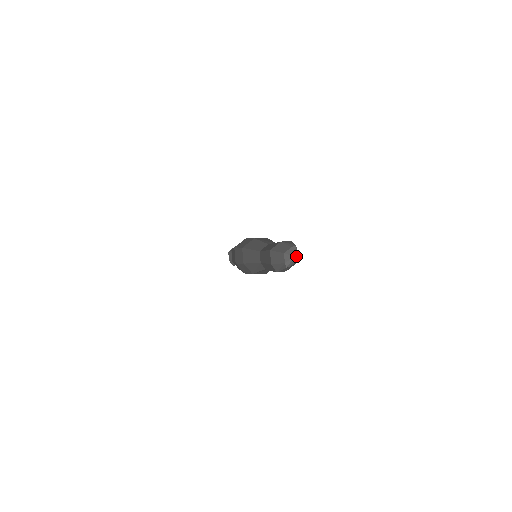
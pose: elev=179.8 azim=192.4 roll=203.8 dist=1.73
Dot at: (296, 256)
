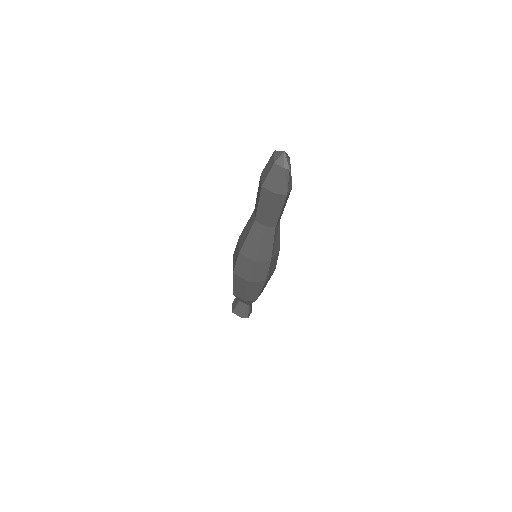
Dot at: (285, 154)
